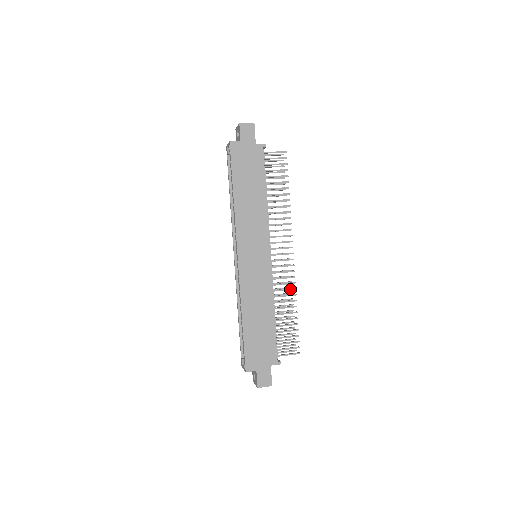
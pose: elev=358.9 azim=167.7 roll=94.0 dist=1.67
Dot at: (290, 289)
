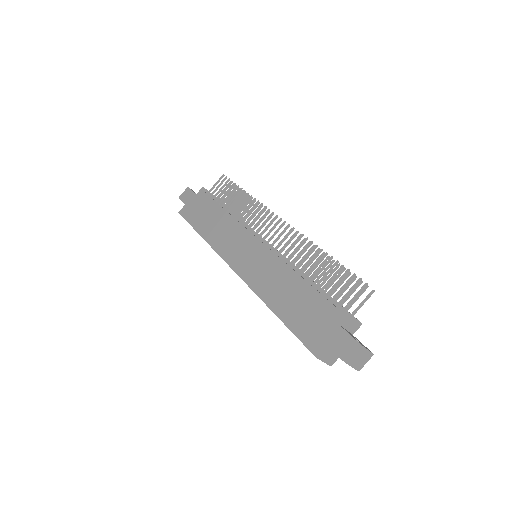
Dot at: (302, 244)
